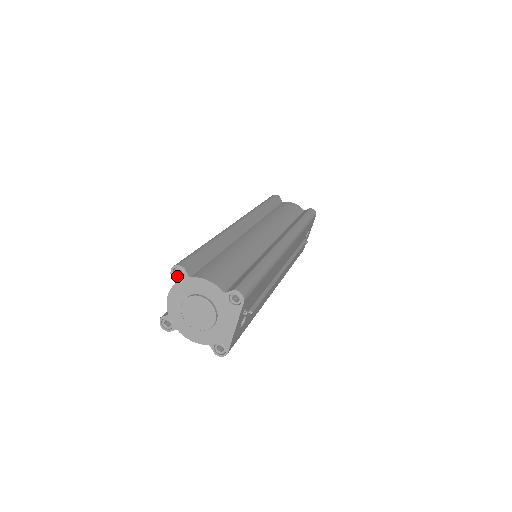
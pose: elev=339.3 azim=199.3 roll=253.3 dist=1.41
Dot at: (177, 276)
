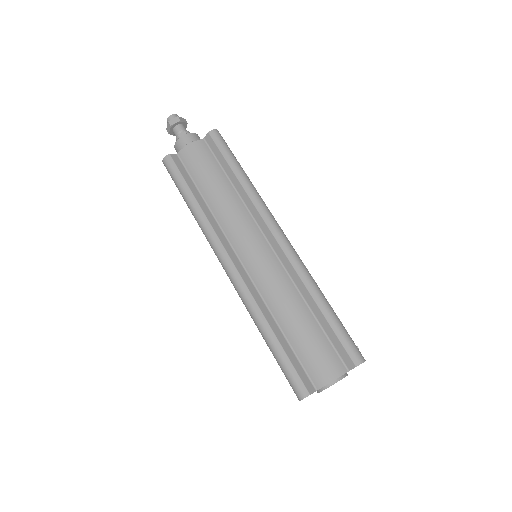
Dot at: occluded
